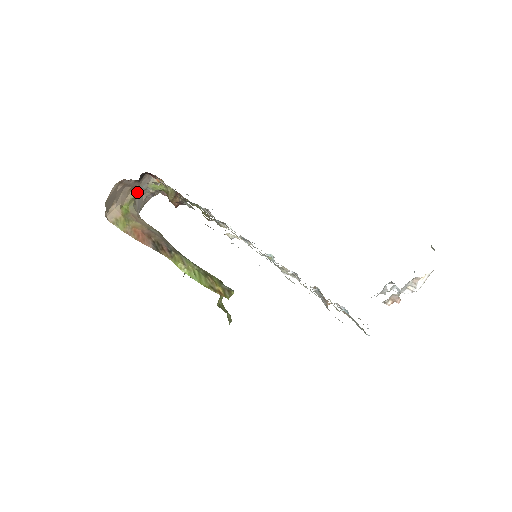
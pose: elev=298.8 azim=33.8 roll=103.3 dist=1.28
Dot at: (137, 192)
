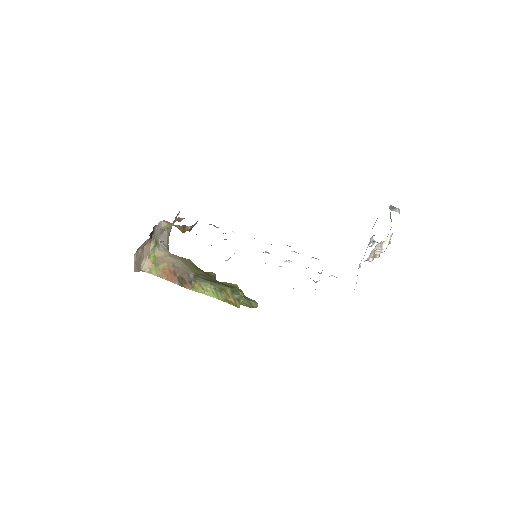
Dot at: (156, 237)
